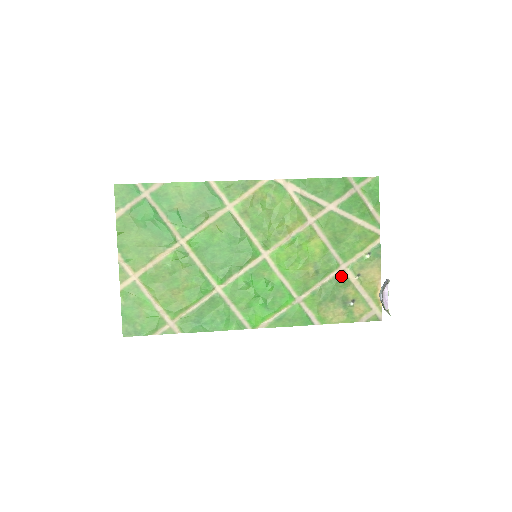
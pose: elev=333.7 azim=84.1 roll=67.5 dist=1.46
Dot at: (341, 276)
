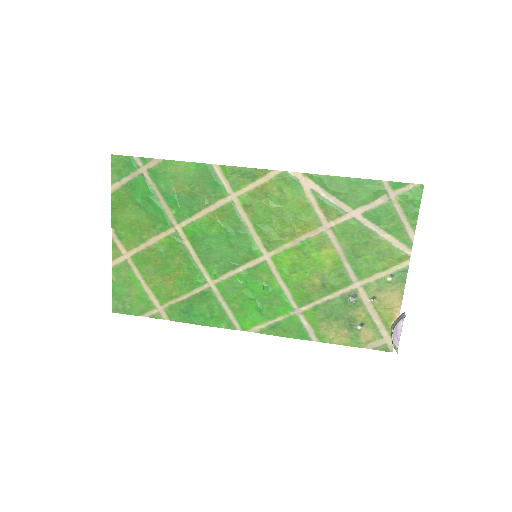
Dot at: (352, 295)
